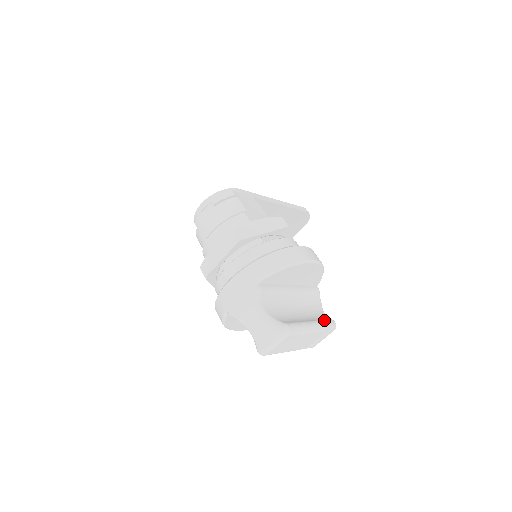
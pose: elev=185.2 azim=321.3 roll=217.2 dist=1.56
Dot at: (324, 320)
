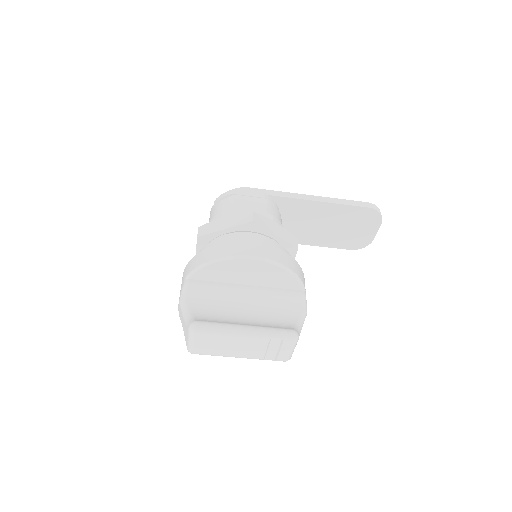
Dot at: (274, 328)
